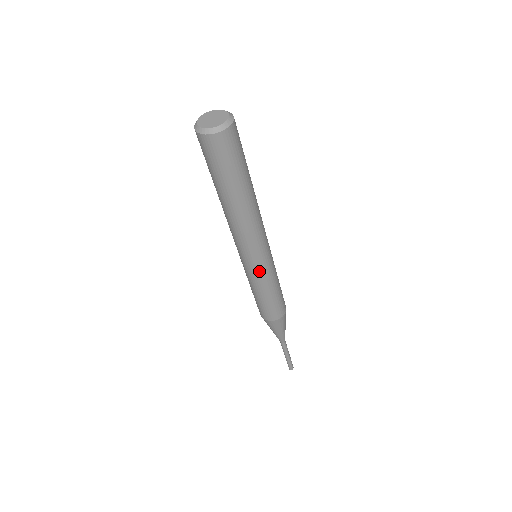
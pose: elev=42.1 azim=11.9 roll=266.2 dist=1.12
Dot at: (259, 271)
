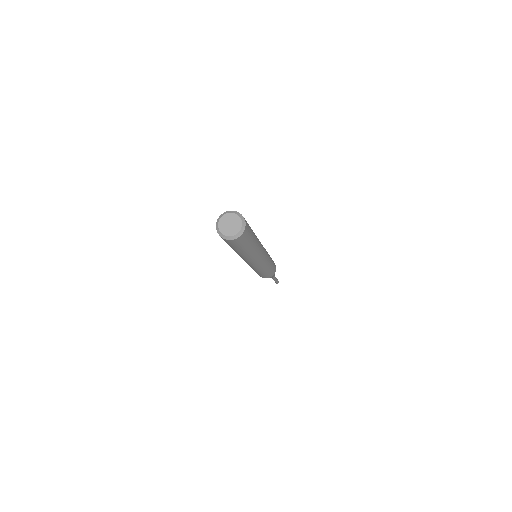
Dot at: occluded
